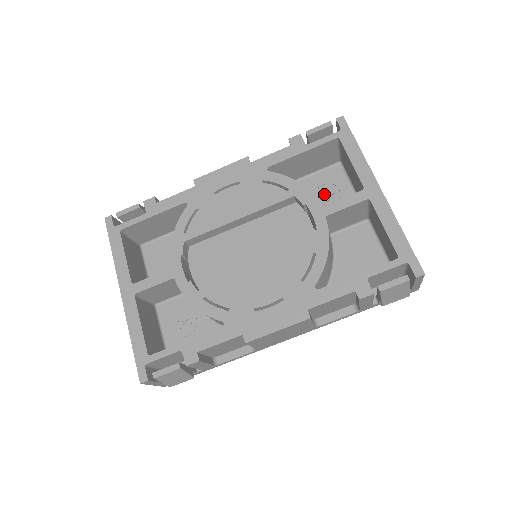
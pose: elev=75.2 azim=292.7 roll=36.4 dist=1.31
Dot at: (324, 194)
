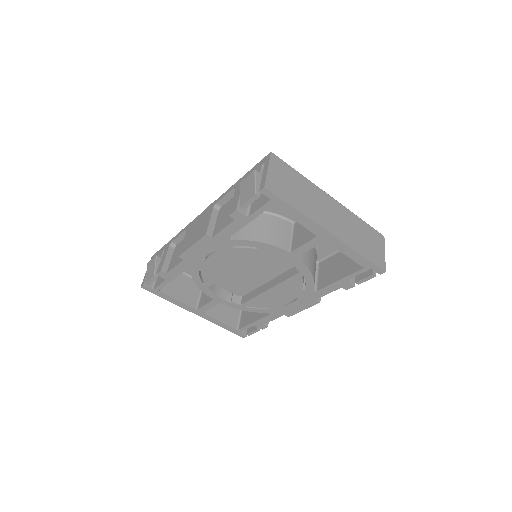
Dot at: occluded
